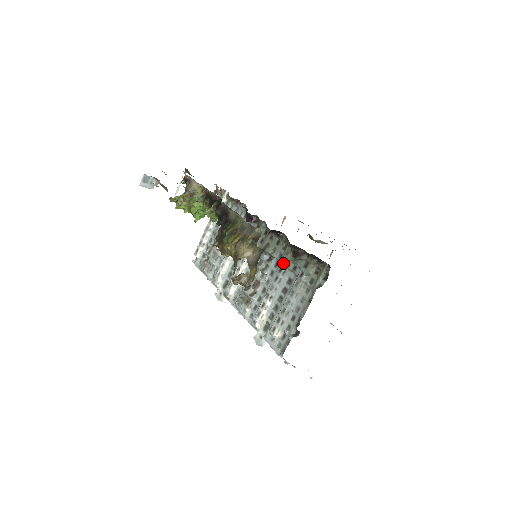
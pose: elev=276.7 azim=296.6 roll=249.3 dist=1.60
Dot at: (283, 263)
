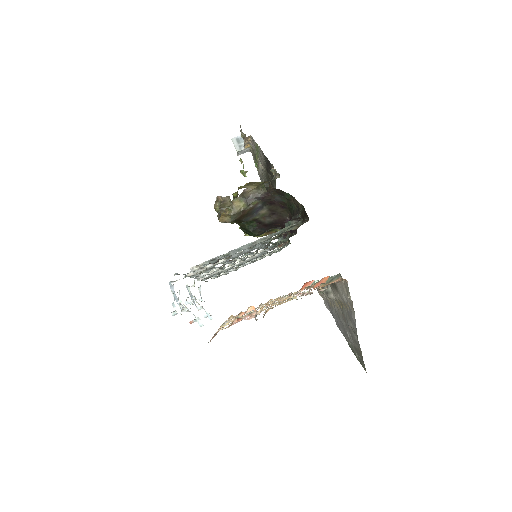
Dot at: (271, 238)
